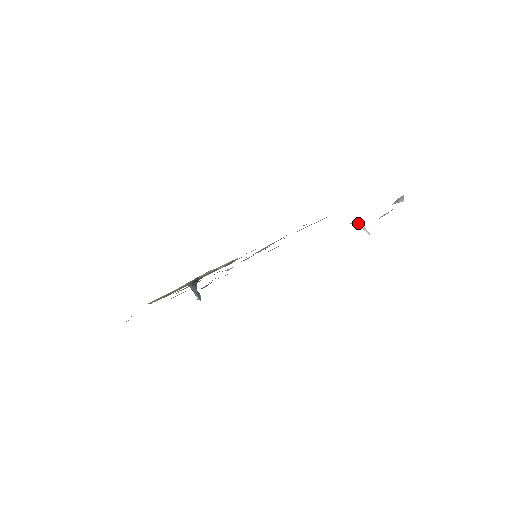
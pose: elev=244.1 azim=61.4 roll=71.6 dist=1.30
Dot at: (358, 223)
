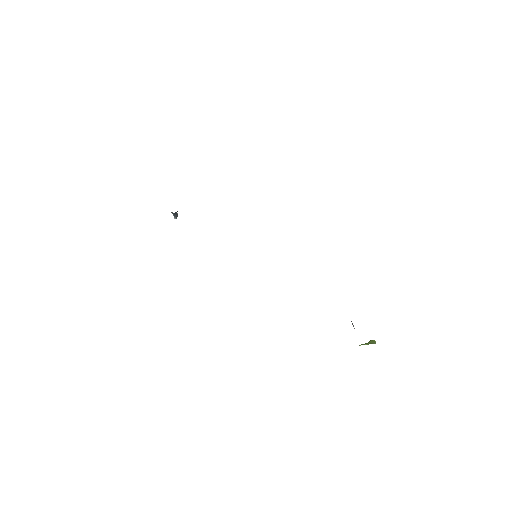
Dot at: (352, 323)
